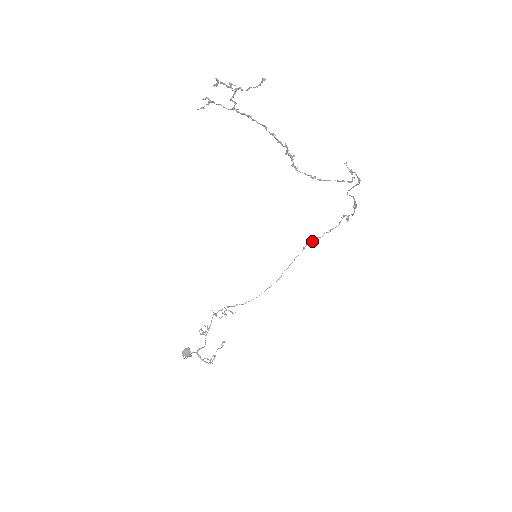
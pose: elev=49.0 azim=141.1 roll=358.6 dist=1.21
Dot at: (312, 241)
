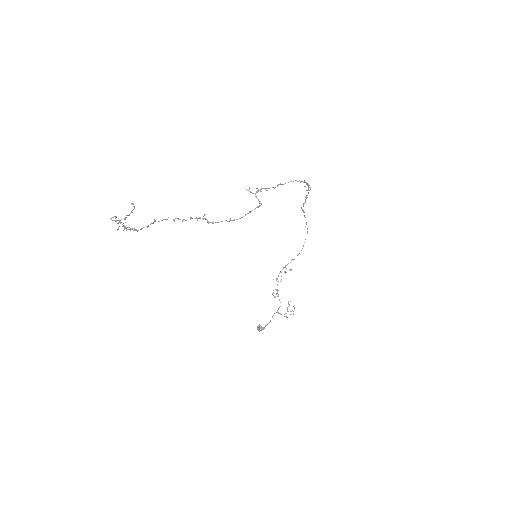
Dot at: occluded
